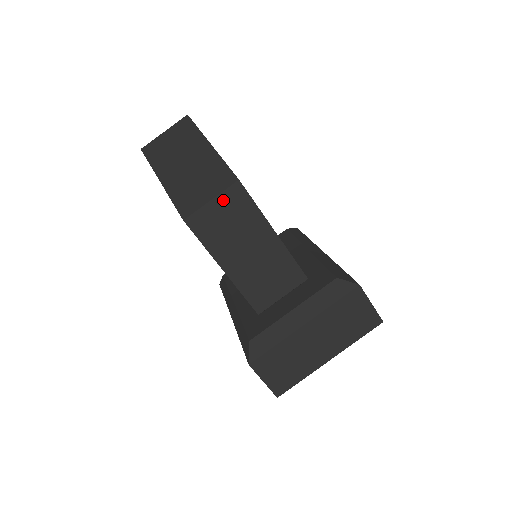
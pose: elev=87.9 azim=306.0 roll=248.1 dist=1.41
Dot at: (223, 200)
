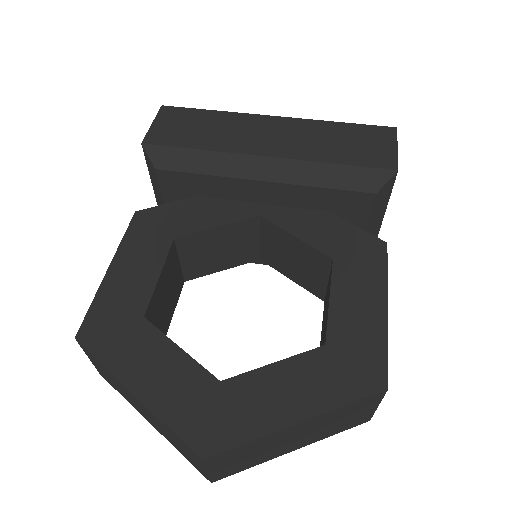
Dot at: occluded
